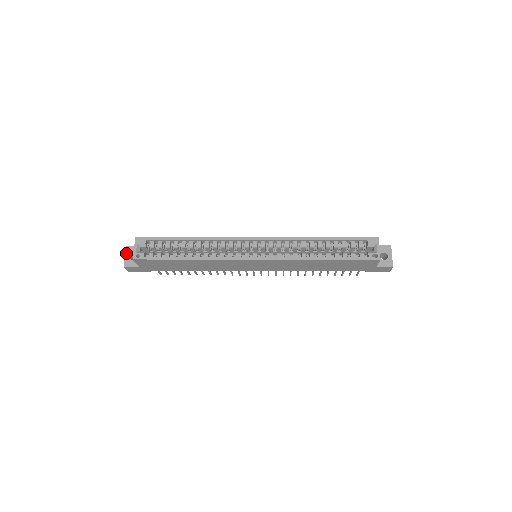
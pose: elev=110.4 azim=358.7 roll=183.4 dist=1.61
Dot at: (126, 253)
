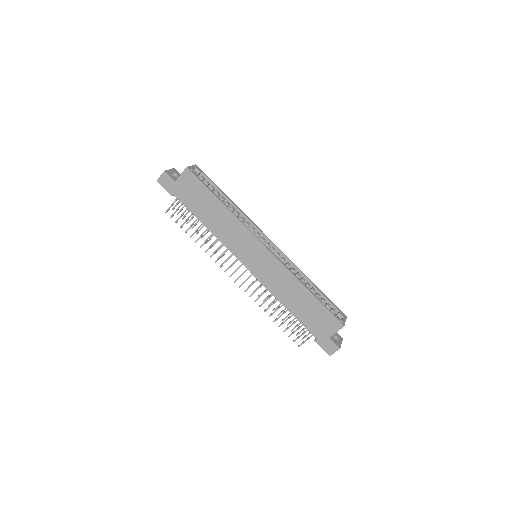
Dot at: (171, 169)
